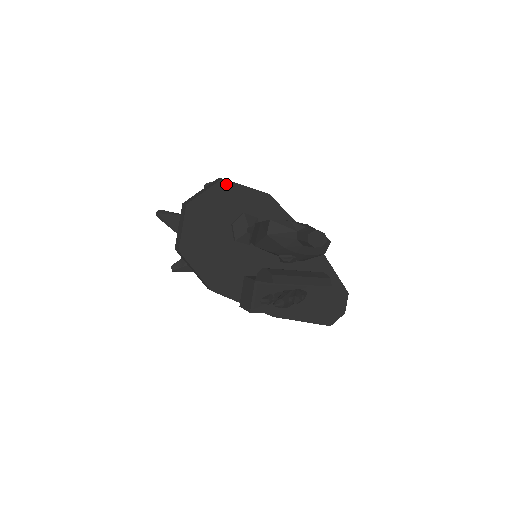
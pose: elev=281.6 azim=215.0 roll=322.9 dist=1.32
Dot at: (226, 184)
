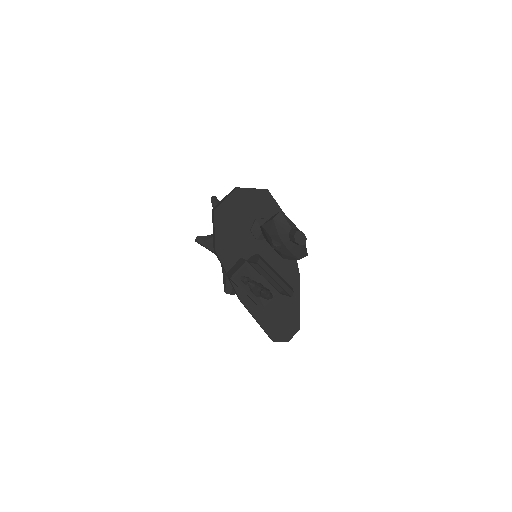
Dot at: (268, 194)
